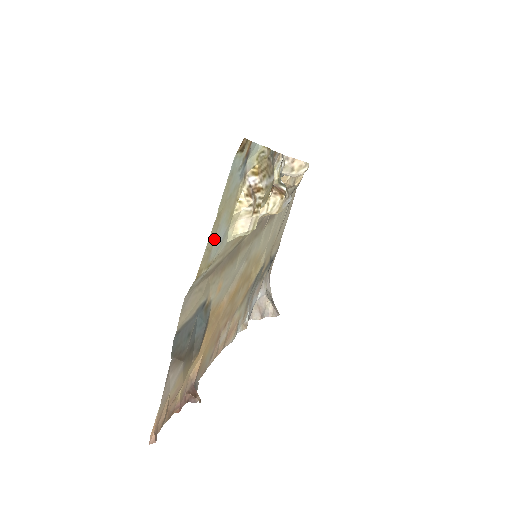
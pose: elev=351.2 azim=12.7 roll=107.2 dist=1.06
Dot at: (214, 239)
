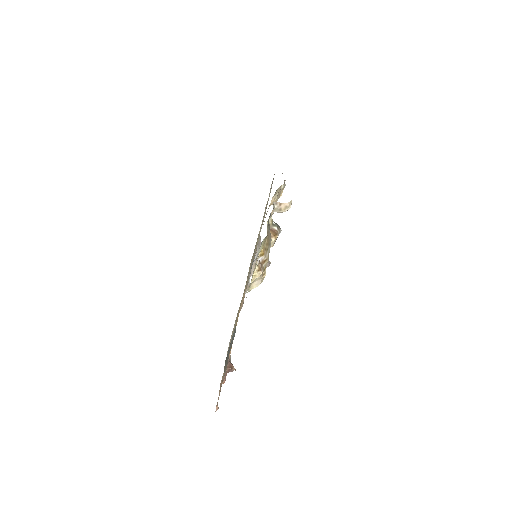
Dot at: occluded
